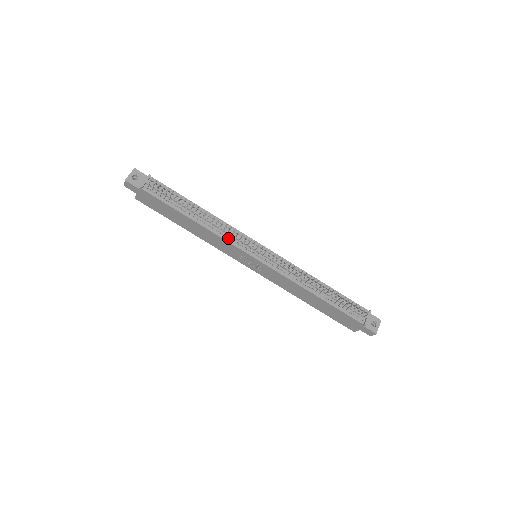
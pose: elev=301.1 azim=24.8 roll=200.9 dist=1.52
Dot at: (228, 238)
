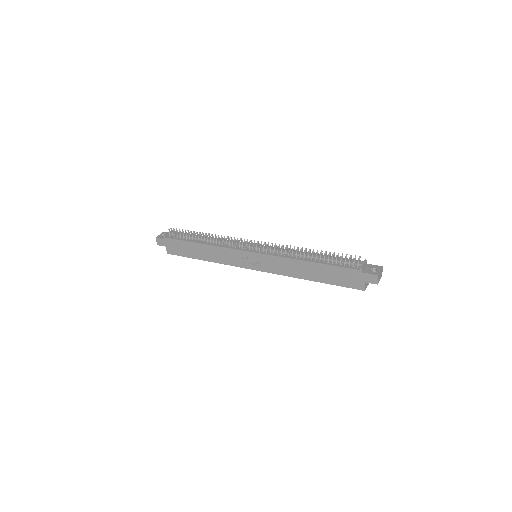
Dot at: (229, 247)
